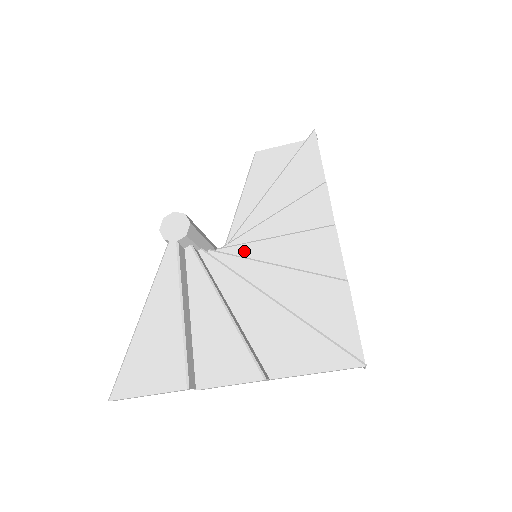
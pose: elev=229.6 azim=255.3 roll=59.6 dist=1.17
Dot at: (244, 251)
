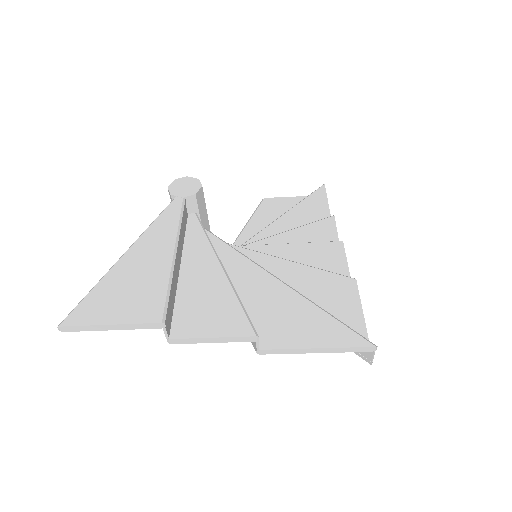
Dot at: occluded
